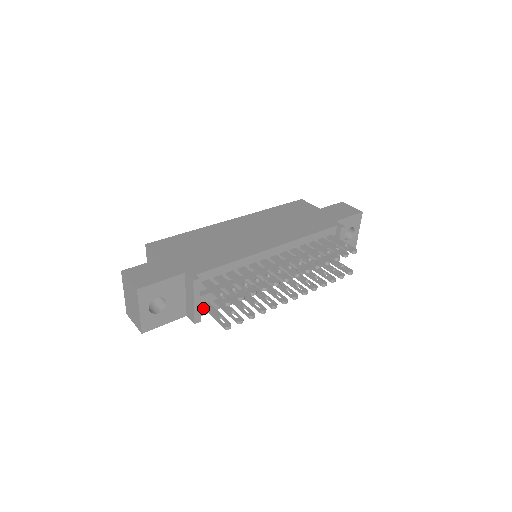
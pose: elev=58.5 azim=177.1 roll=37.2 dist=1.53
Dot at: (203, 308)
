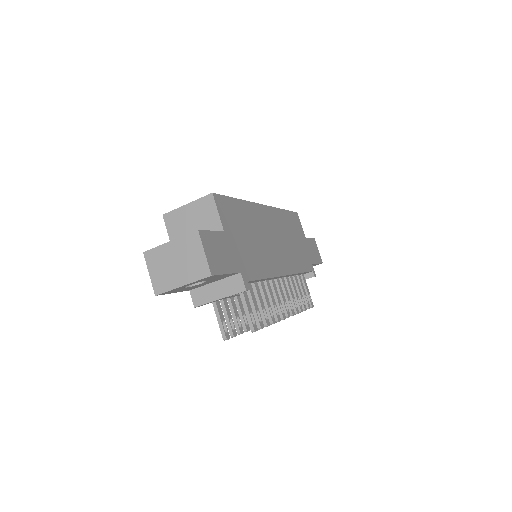
Dot at: occluded
